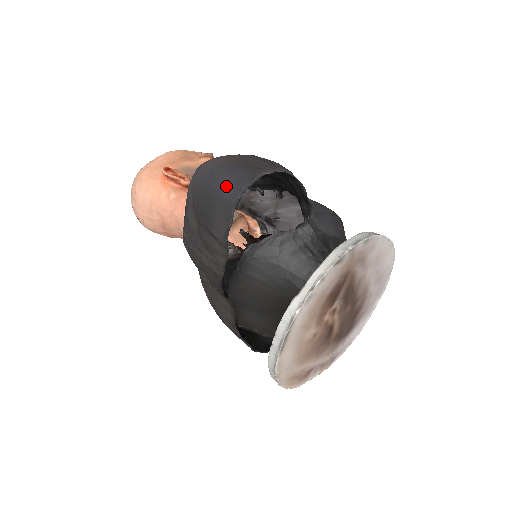
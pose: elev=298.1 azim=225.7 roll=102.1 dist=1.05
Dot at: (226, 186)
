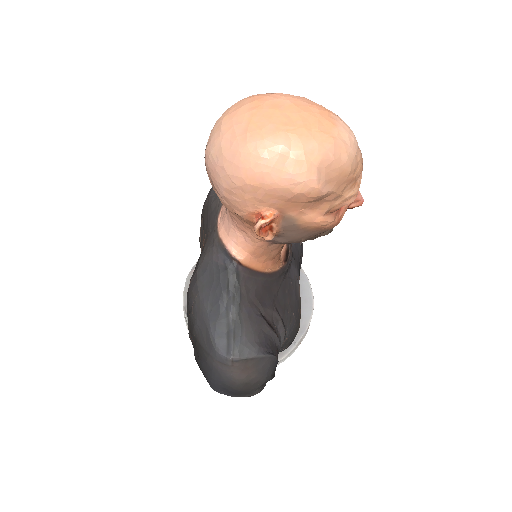
Dot at: (216, 387)
